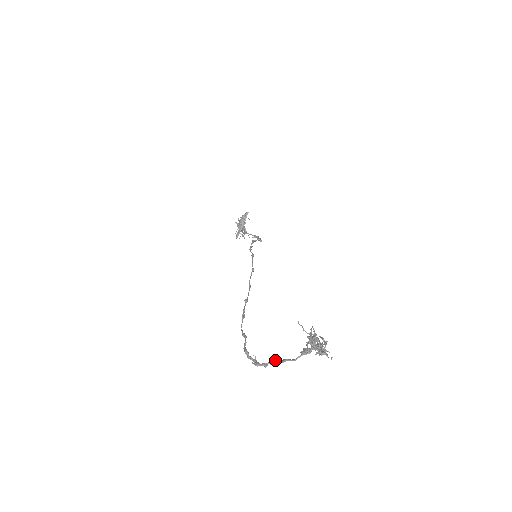
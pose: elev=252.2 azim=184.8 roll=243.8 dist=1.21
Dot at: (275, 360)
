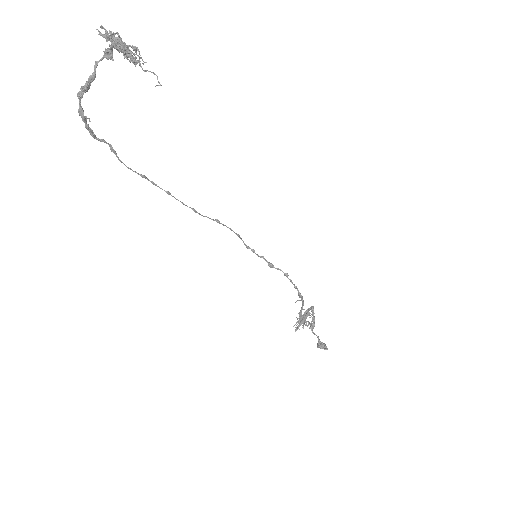
Dot at: (88, 86)
